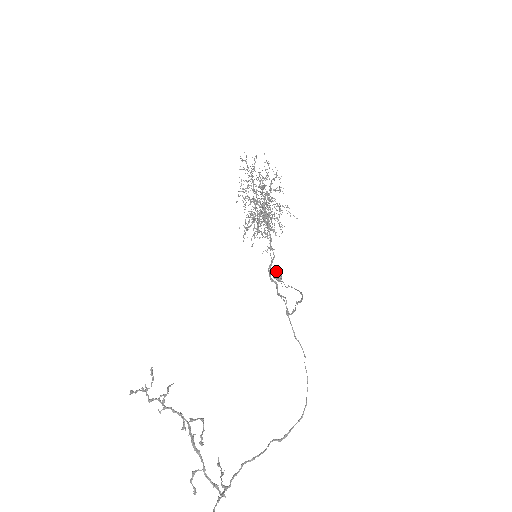
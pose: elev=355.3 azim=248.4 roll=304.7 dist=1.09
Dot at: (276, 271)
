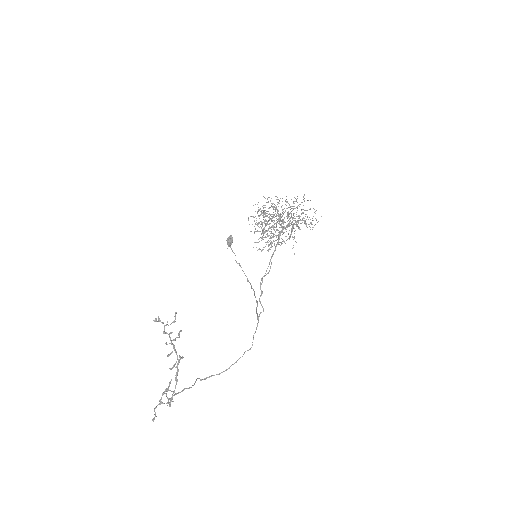
Dot at: (232, 238)
